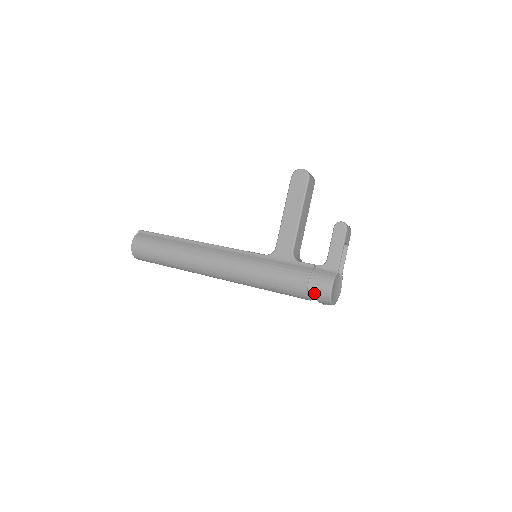
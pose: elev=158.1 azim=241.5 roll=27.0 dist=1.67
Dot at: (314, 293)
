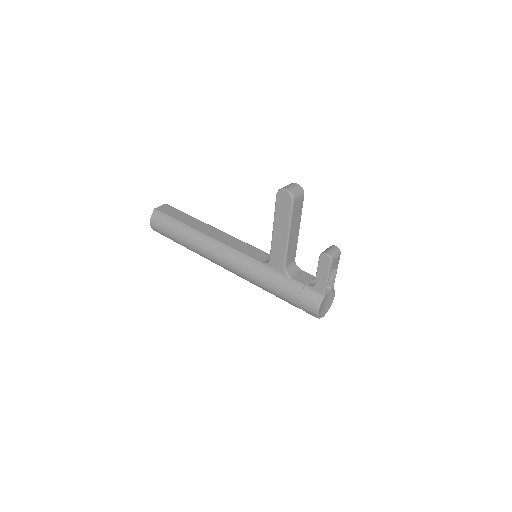
Dot at: occluded
